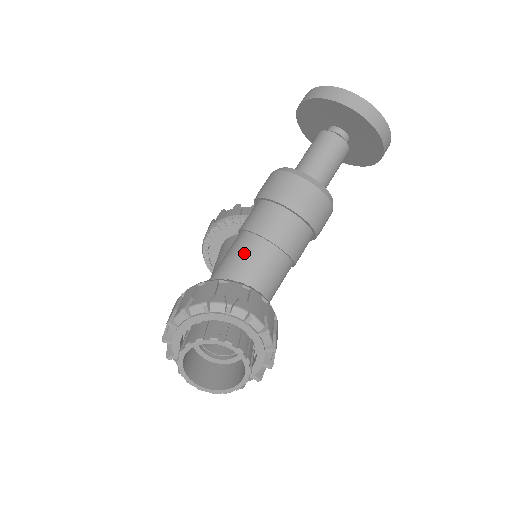
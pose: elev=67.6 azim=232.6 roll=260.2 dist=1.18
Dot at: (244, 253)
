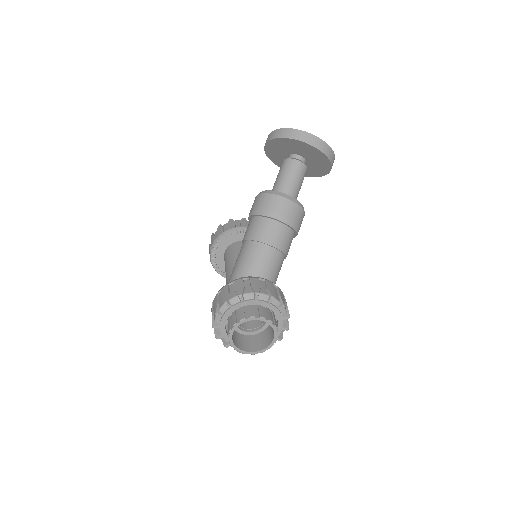
Dot at: (252, 256)
